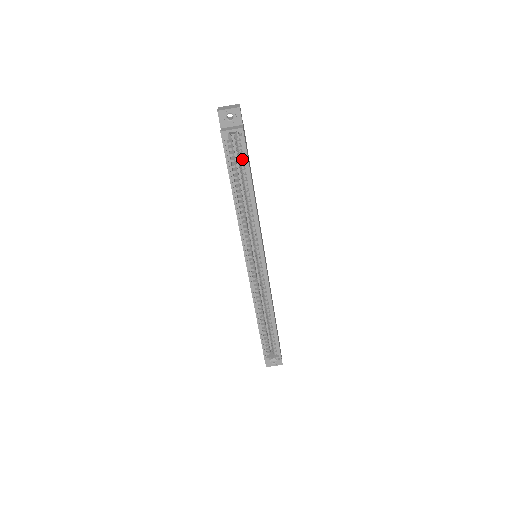
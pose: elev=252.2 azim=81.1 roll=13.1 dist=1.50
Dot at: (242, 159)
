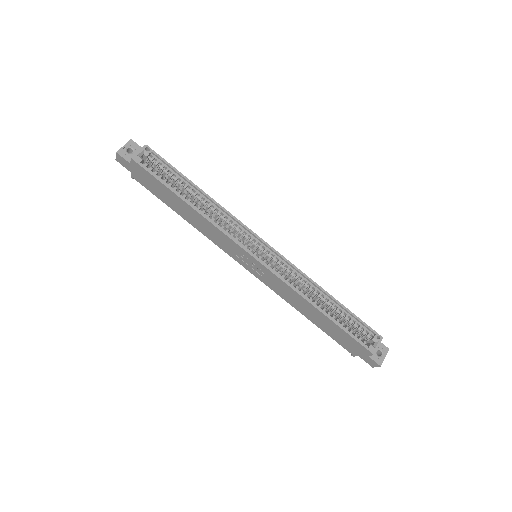
Dot at: (167, 170)
